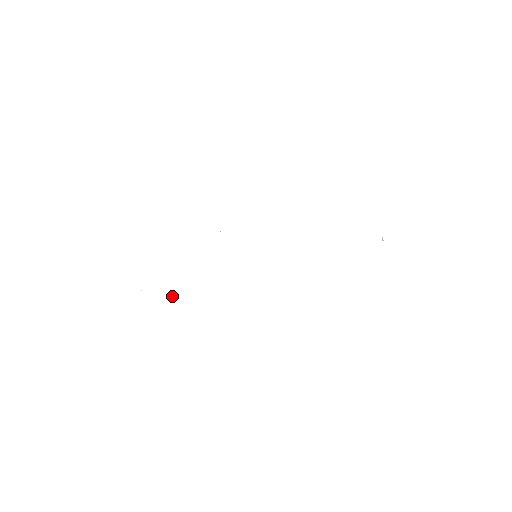
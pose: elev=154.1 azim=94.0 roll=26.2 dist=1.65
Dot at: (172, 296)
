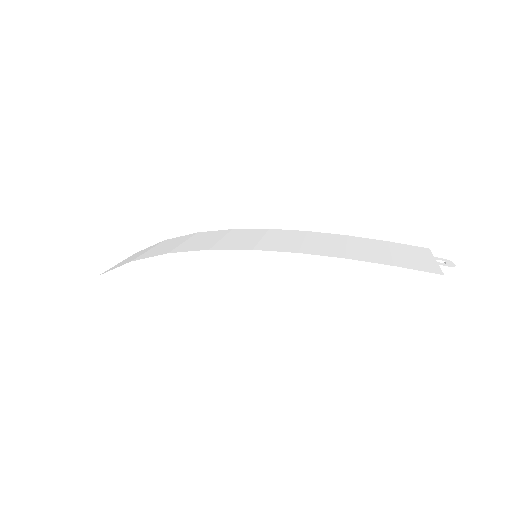
Dot at: (125, 276)
